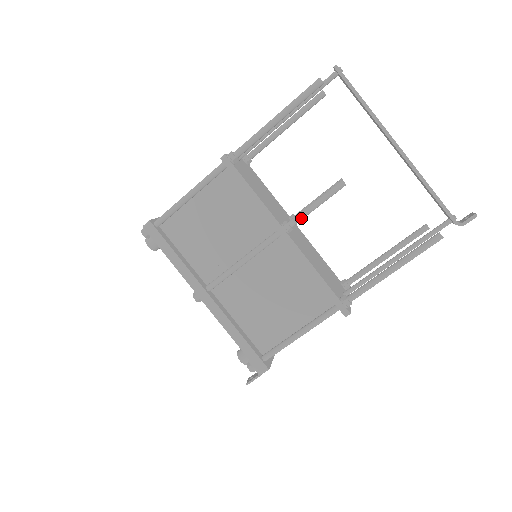
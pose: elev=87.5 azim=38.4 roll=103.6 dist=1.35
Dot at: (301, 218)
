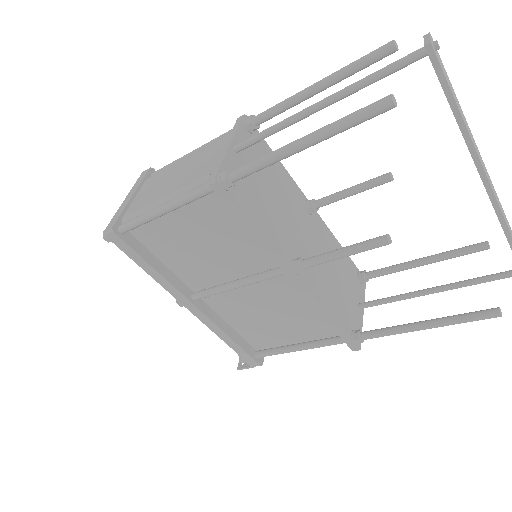
Dot at: (319, 264)
